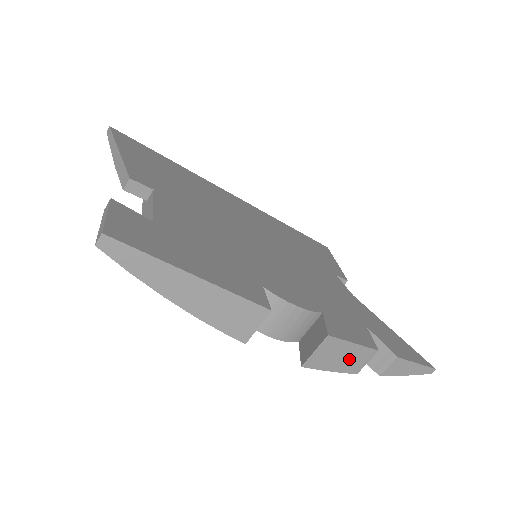
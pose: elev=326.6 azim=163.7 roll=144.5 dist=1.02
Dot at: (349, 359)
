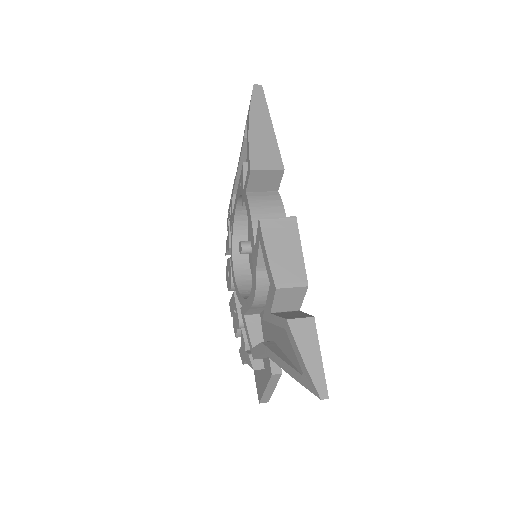
Dot at: (286, 261)
